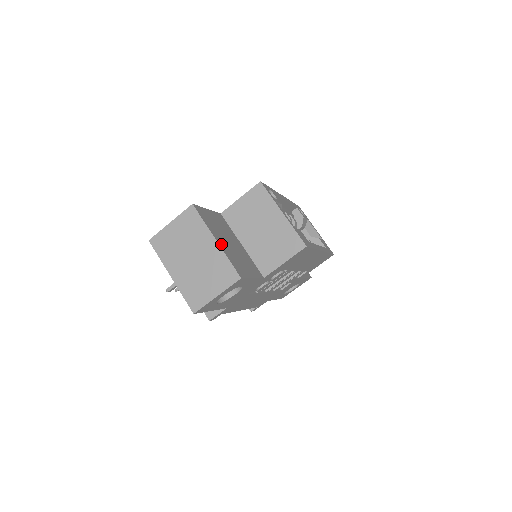
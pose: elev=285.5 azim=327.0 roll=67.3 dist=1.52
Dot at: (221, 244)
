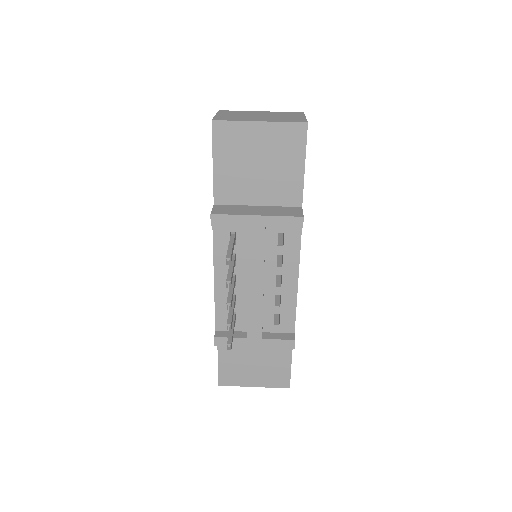
Dot at: occluded
